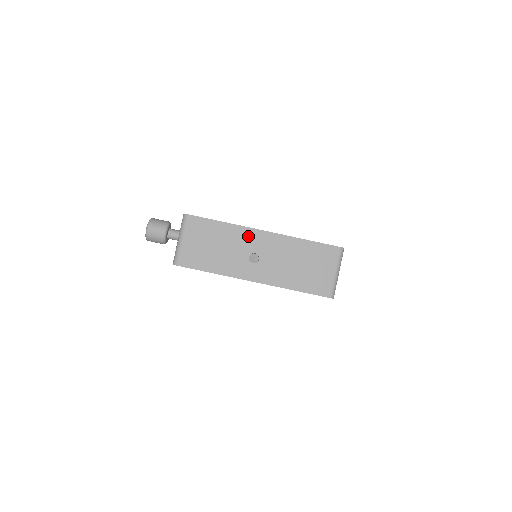
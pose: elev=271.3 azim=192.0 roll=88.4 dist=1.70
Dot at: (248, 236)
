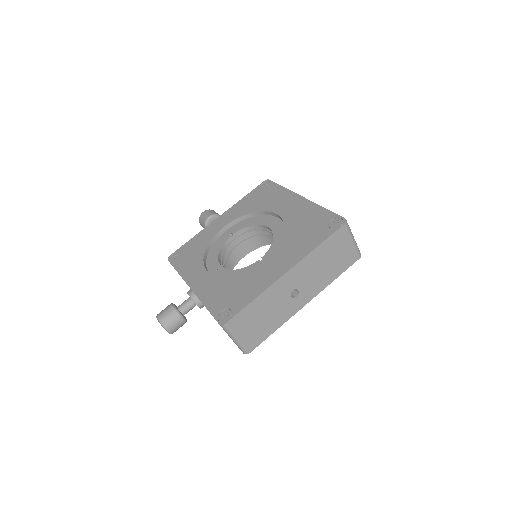
Dot at: (279, 287)
